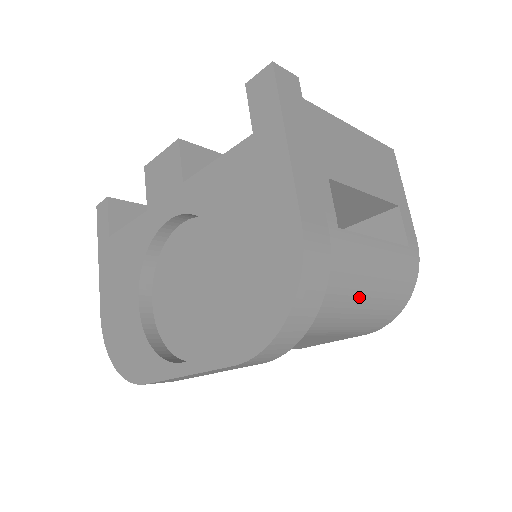
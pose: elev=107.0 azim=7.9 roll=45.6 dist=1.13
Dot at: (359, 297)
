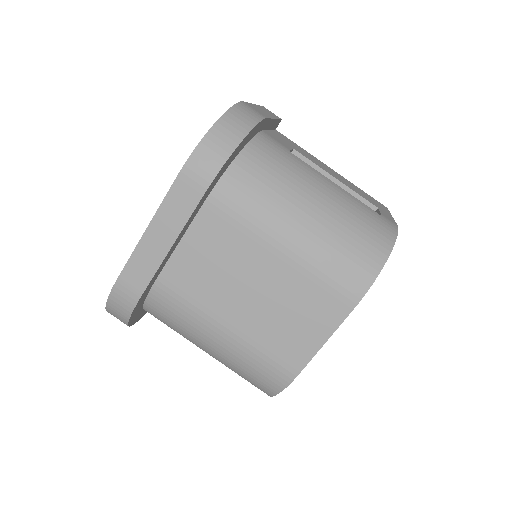
Dot at: (312, 205)
